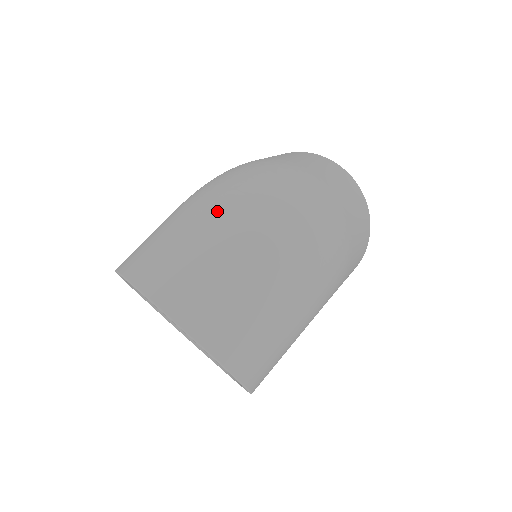
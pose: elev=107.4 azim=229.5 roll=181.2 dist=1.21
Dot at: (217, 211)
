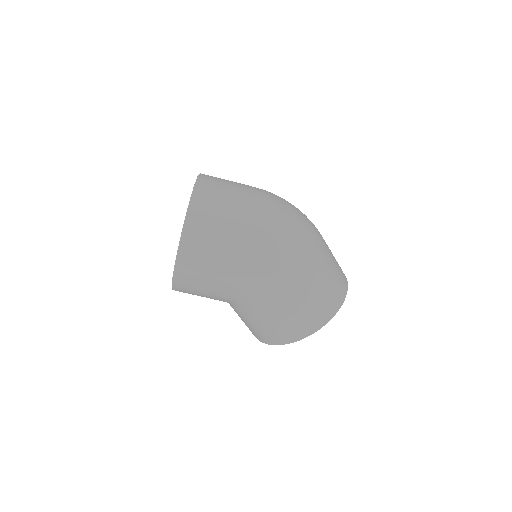
Dot at: occluded
